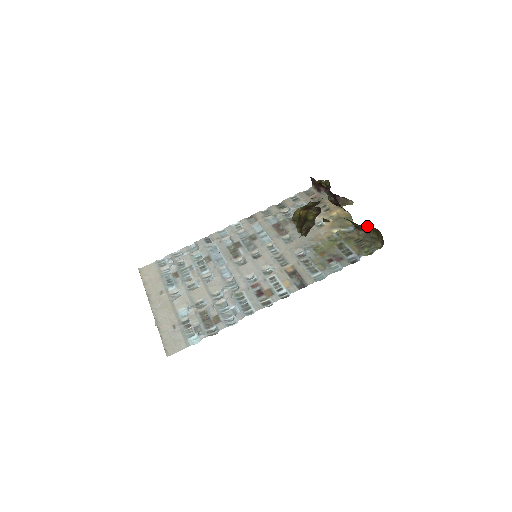
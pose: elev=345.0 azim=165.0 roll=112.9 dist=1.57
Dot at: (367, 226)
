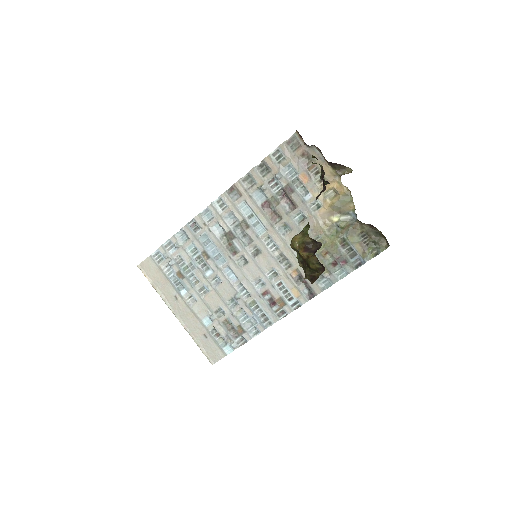
Dot at: occluded
